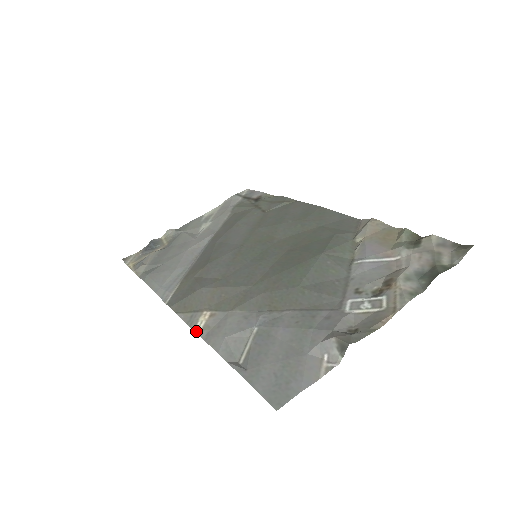
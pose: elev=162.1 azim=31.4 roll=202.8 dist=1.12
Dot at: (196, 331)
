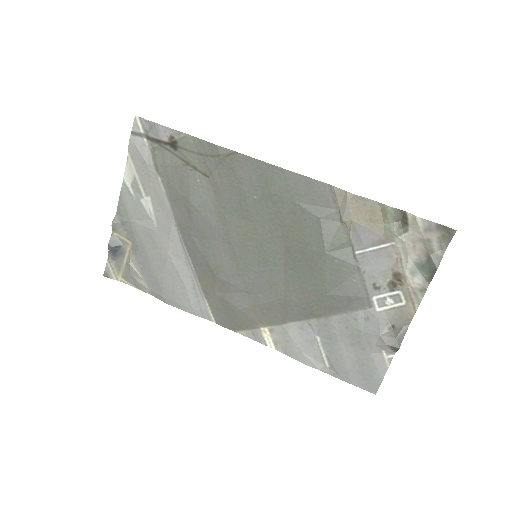
Dot at: (271, 347)
